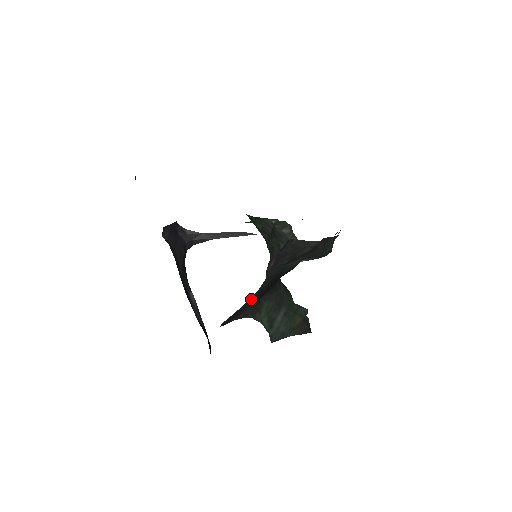
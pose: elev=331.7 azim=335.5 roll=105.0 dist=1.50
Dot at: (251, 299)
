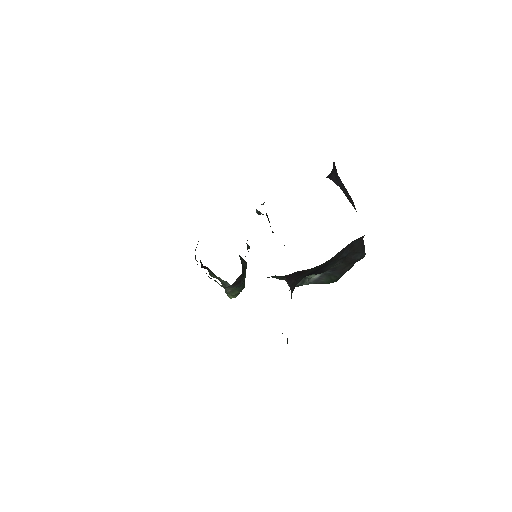
Dot at: (312, 269)
